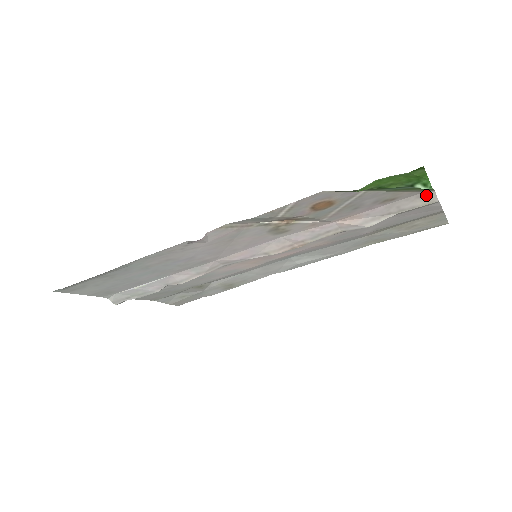
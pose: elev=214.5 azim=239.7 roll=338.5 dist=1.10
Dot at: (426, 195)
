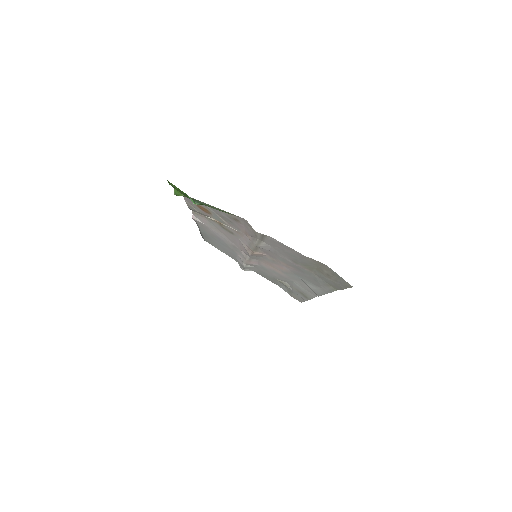
Dot at: (247, 222)
